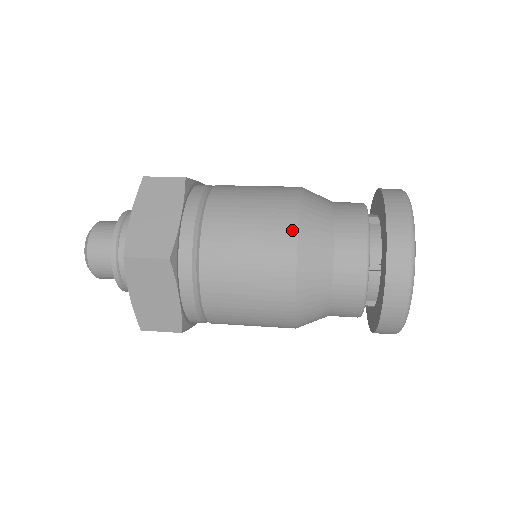
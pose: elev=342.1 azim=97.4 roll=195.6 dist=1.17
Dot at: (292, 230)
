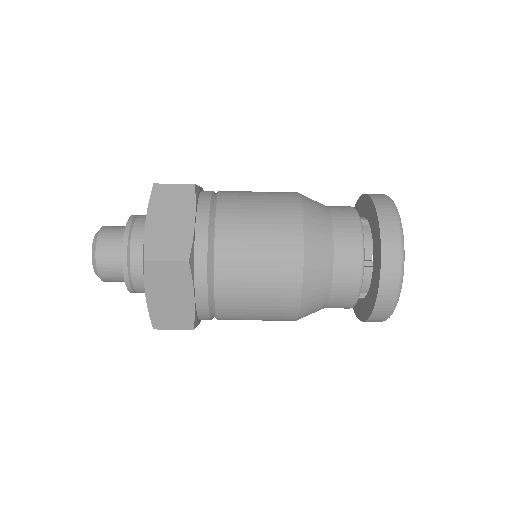
Dot at: (293, 192)
